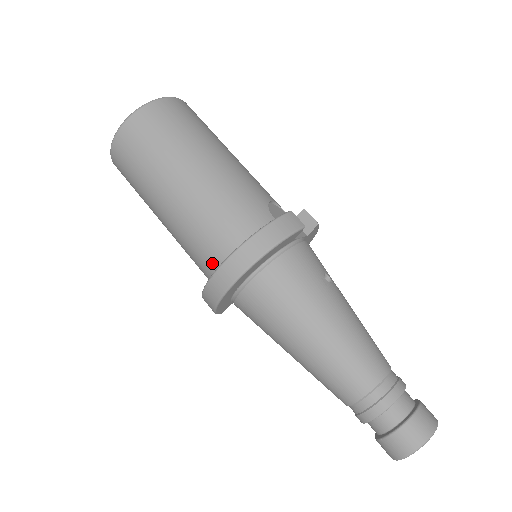
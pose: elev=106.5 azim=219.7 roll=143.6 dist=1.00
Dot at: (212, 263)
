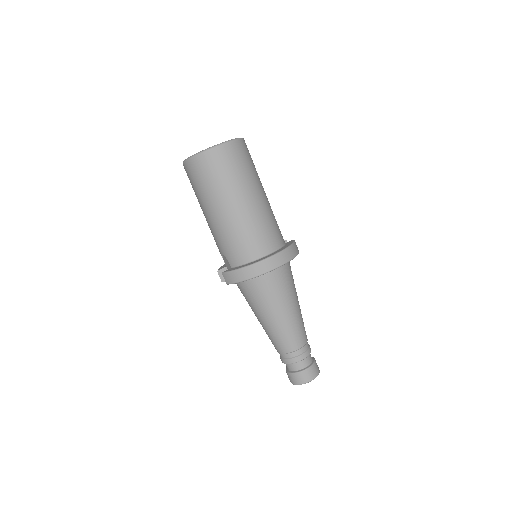
Dot at: (253, 253)
